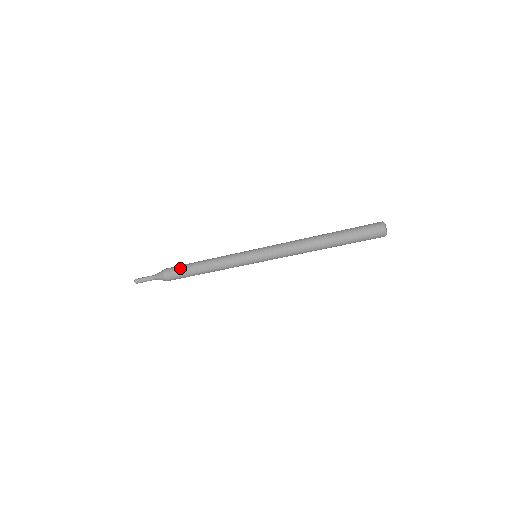
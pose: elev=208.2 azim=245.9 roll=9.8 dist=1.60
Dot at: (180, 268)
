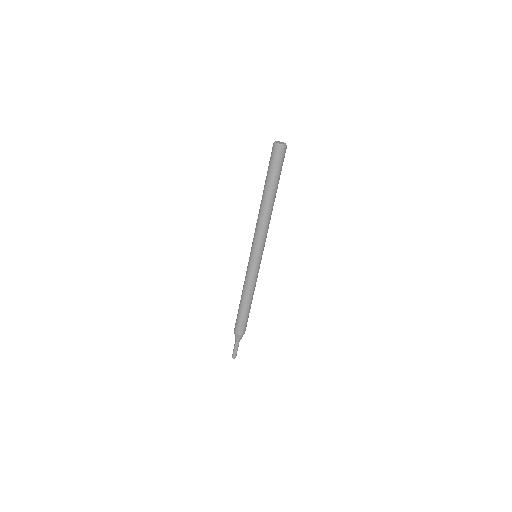
Dot at: (238, 319)
